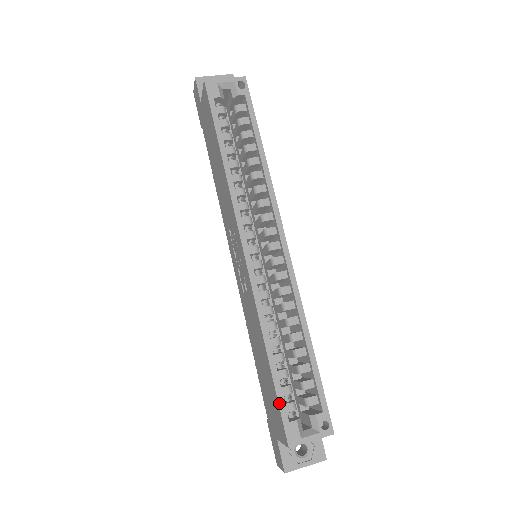
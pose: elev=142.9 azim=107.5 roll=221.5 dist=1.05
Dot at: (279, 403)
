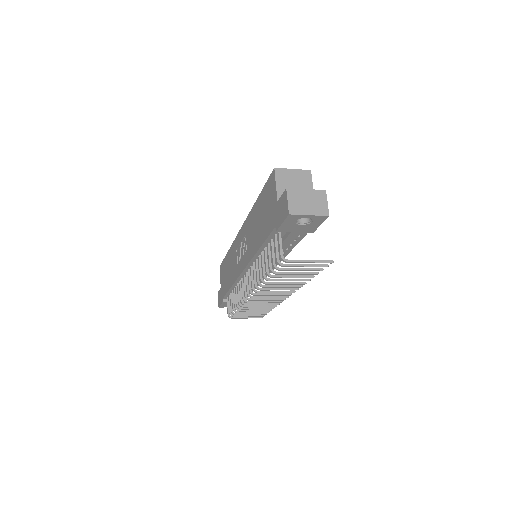
Dot at: (266, 184)
